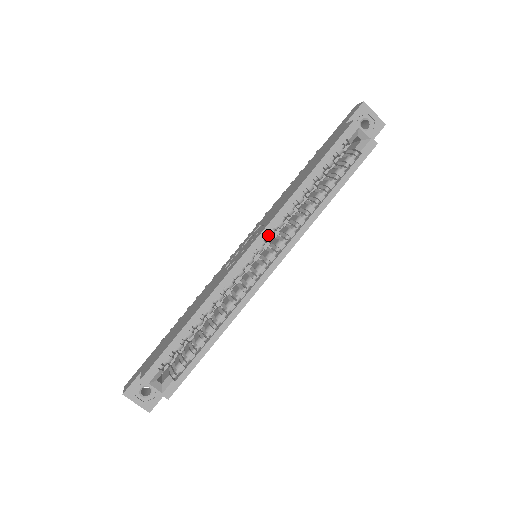
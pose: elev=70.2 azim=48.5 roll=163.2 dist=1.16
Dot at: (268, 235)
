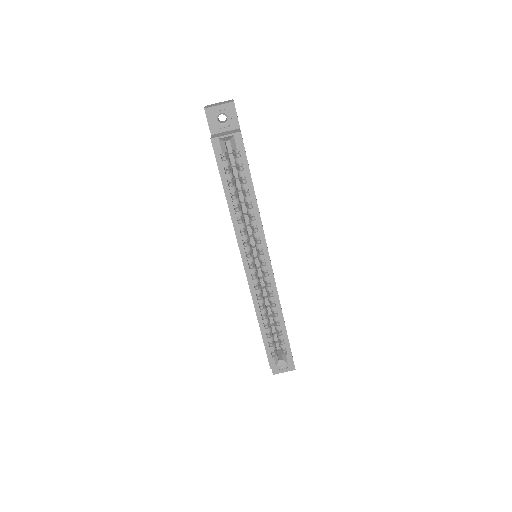
Dot at: (246, 250)
